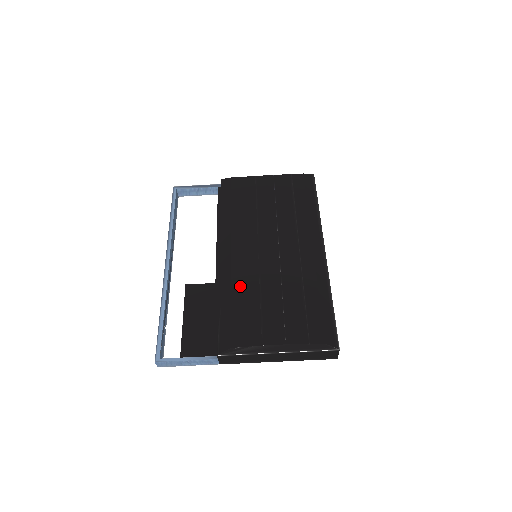
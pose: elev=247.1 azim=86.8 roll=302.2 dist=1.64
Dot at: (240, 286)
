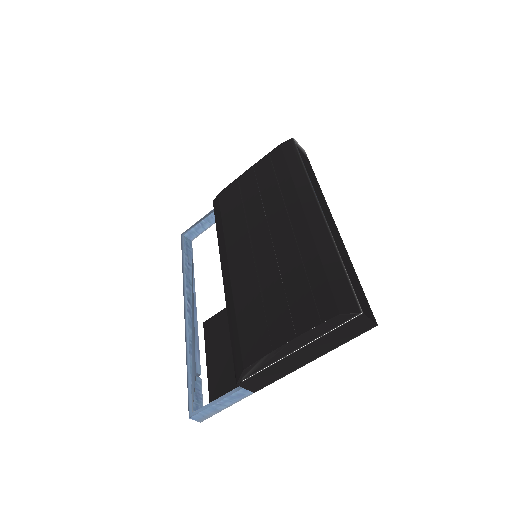
Dot at: (241, 296)
